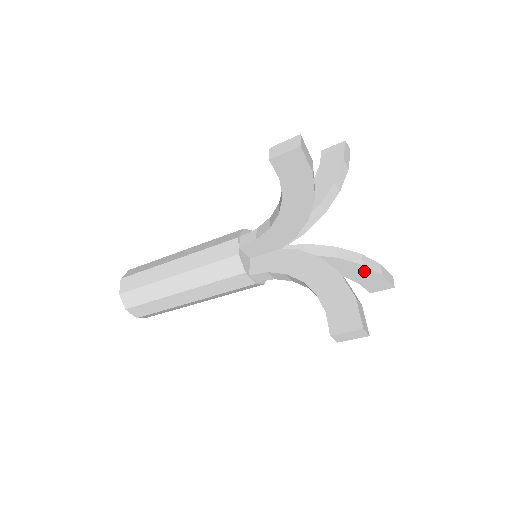
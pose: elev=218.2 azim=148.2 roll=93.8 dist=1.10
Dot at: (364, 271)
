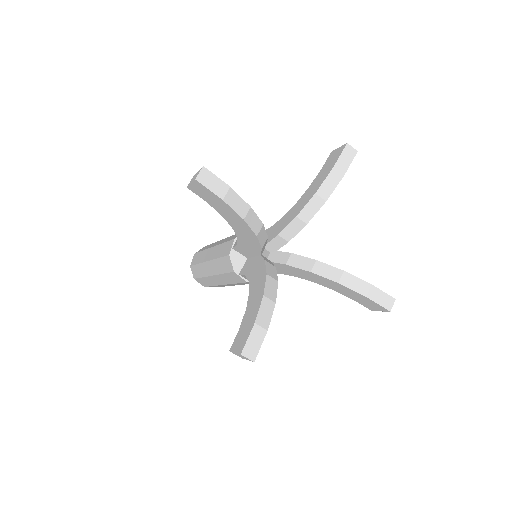
Dot at: (345, 289)
